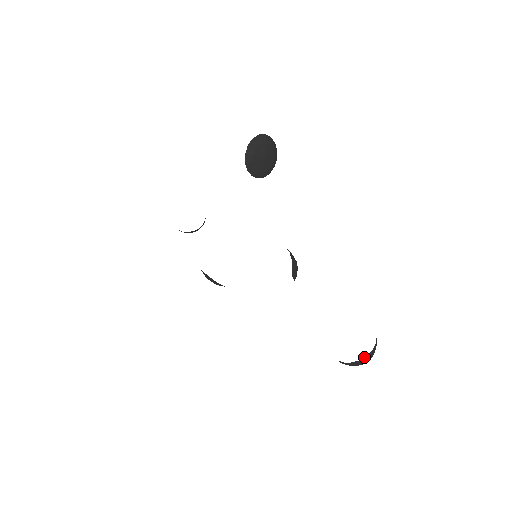
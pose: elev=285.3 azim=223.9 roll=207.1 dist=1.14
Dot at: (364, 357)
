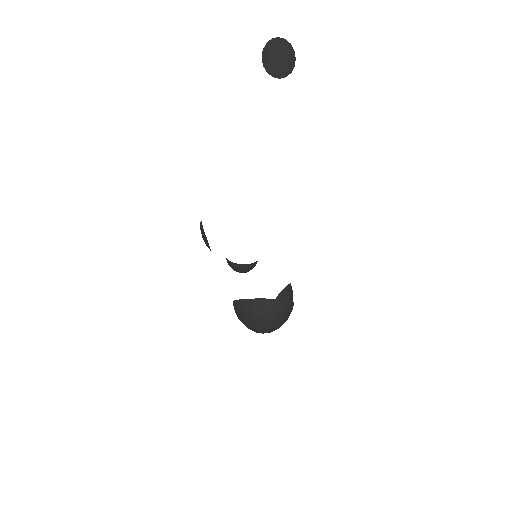
Dot at: (257, 298)
